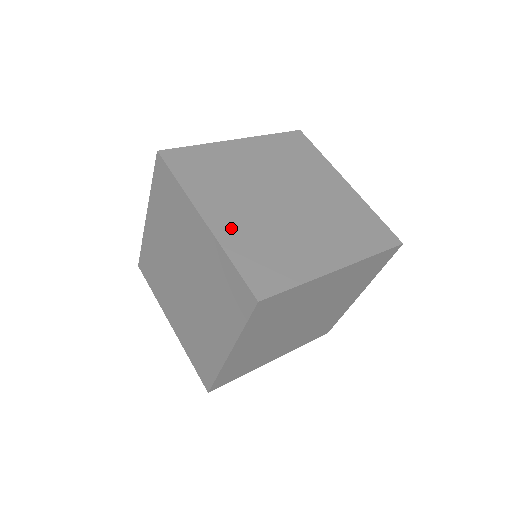
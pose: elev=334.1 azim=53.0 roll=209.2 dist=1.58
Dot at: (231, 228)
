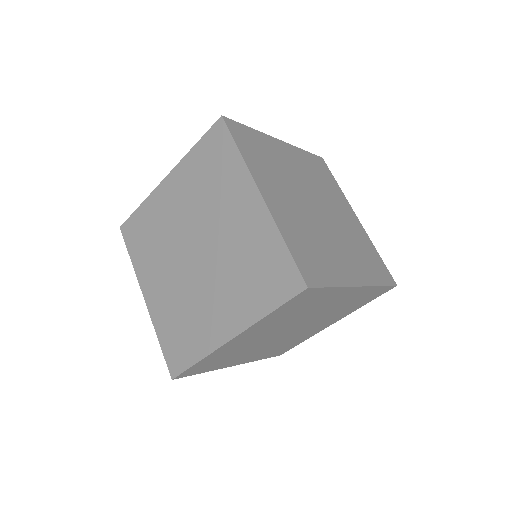
Dot at: (283, 213)
